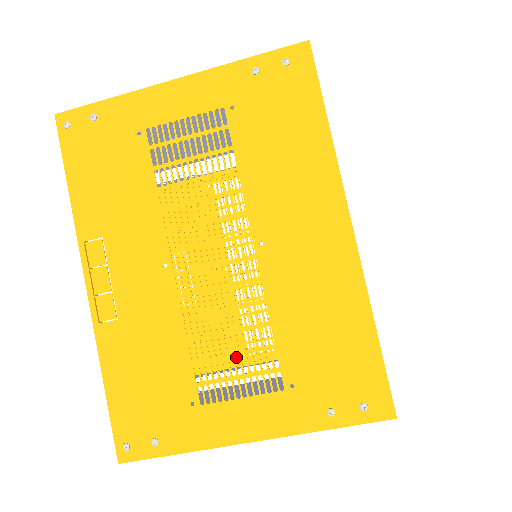
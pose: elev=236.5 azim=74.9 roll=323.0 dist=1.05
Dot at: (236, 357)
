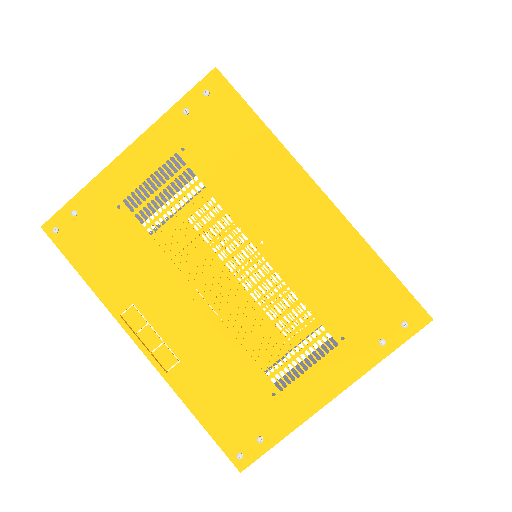
Dot at: (279, 347)
